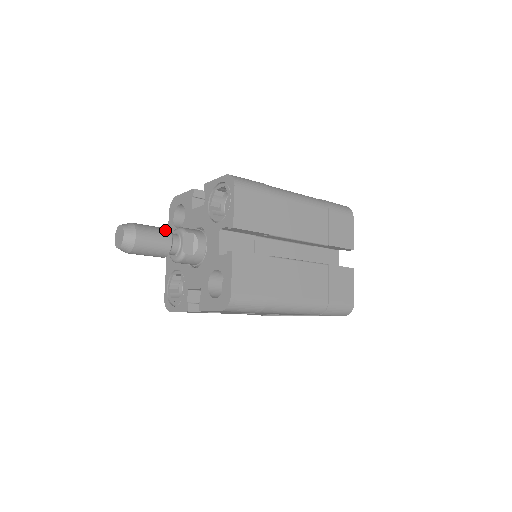
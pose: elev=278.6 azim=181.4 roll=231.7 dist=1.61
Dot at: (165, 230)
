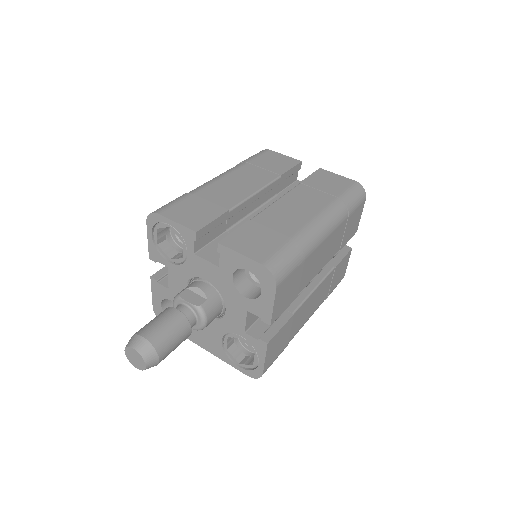
Dot at: (162, 312)
